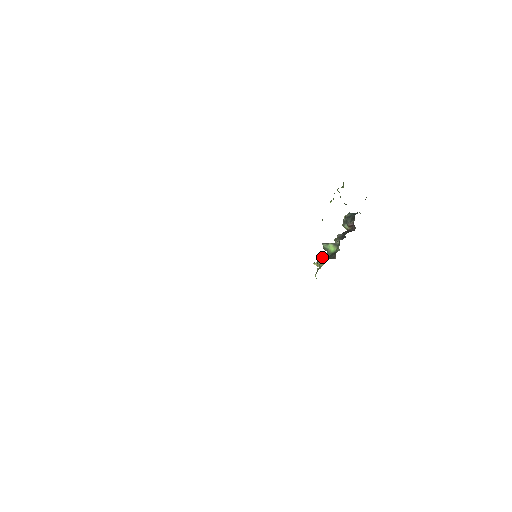
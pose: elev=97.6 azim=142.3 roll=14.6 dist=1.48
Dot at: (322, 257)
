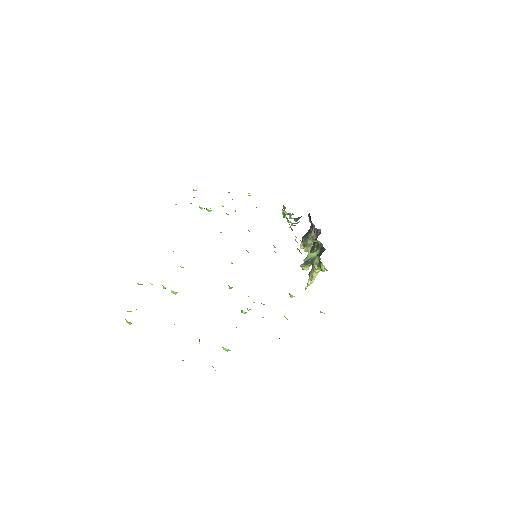
Dot at: occluded
